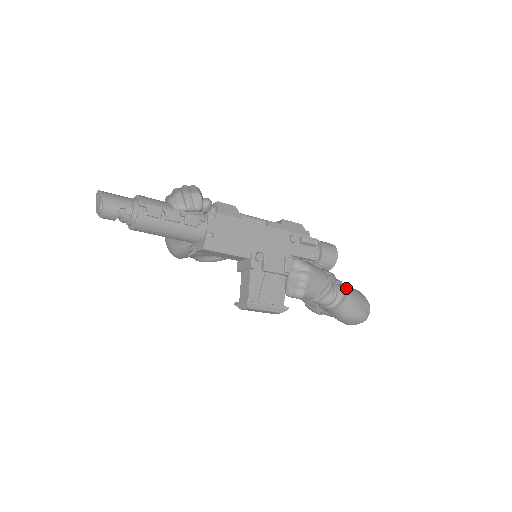
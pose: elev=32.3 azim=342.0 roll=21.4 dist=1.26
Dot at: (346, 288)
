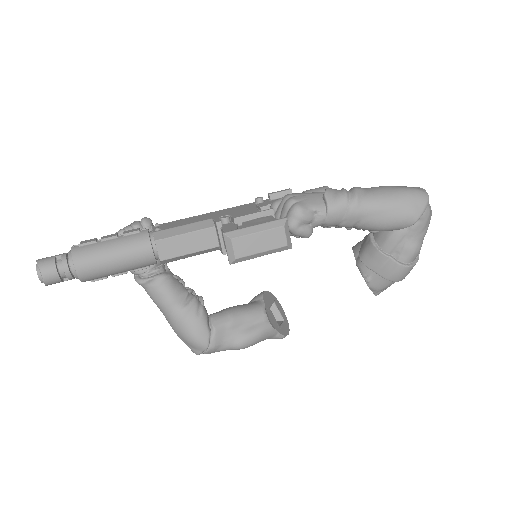
Dot at: occluded
